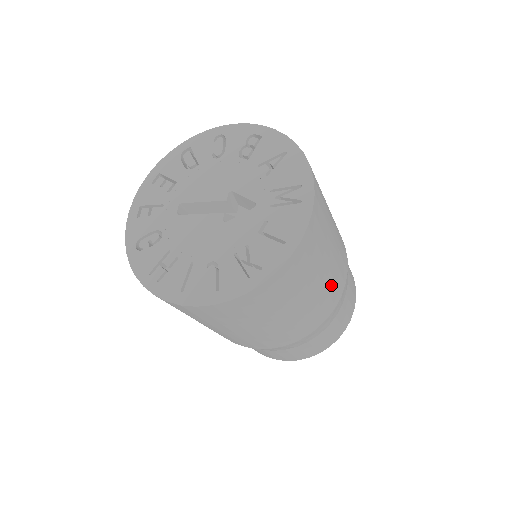
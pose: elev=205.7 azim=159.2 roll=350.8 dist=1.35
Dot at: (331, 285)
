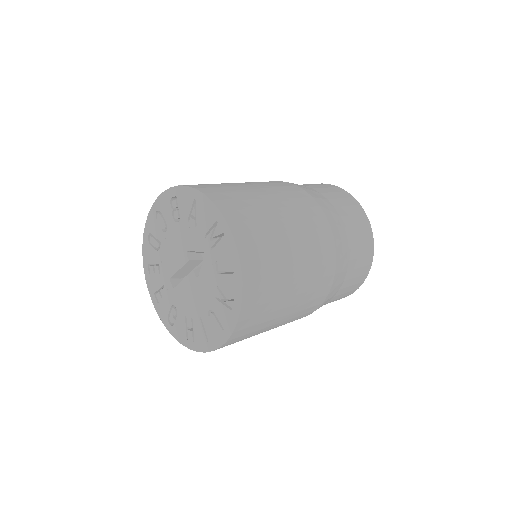
Dot at: (311, 247)
